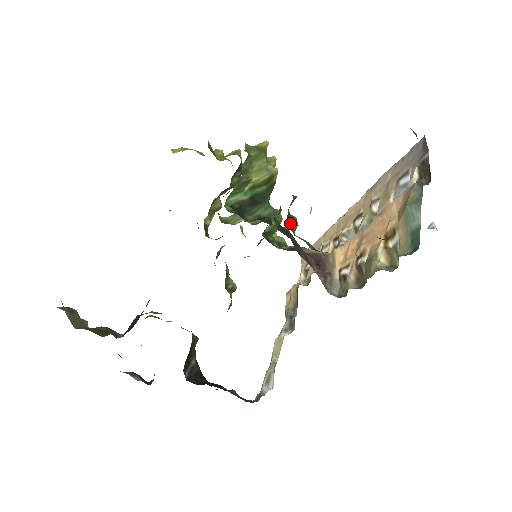
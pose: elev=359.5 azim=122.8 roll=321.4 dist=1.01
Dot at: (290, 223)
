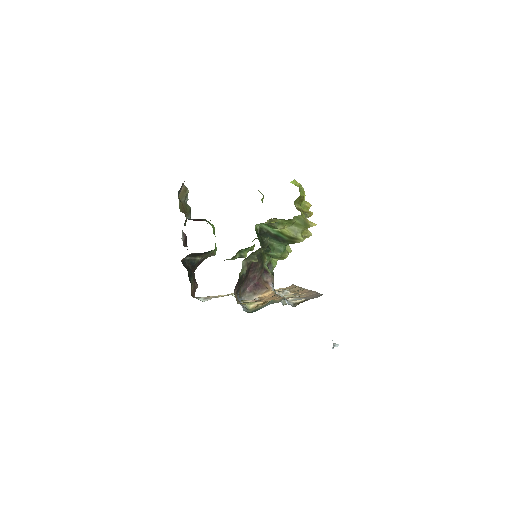
Dot at: (251, 257)
